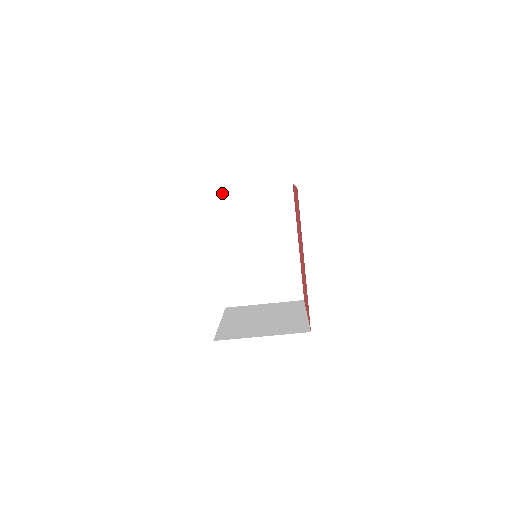
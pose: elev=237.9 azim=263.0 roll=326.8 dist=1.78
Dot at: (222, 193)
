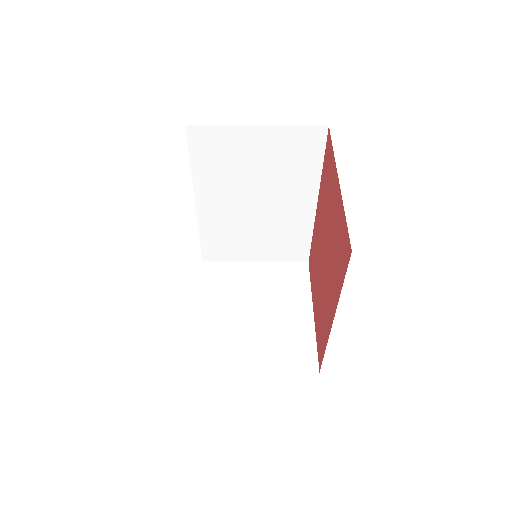
Dot at: (206, 128)
